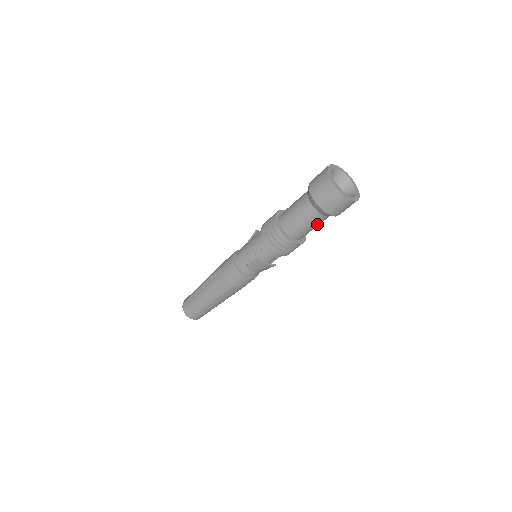
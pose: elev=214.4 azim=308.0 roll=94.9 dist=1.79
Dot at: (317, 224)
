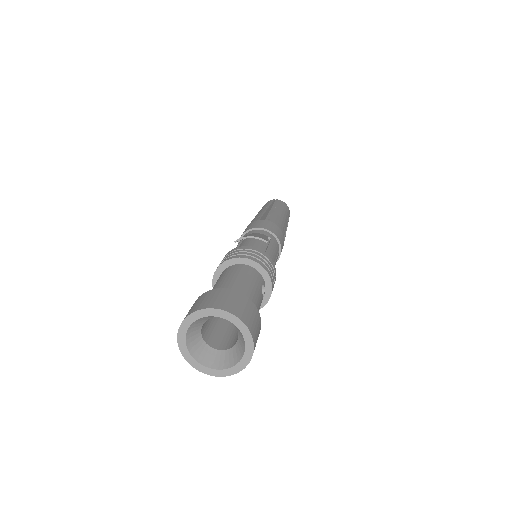
Dot at: occluded
